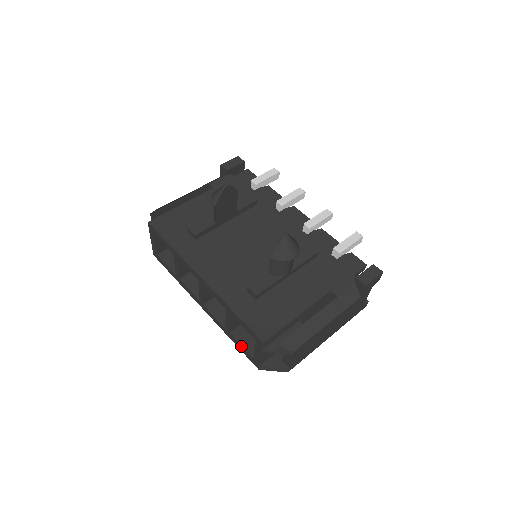
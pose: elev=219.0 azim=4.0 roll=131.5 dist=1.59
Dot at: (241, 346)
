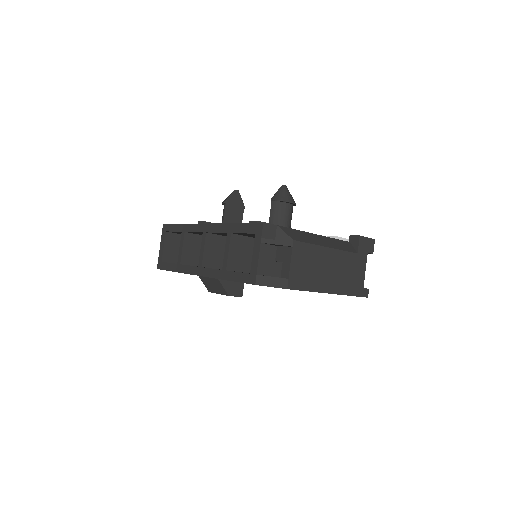
Dot at: (238, 272)
